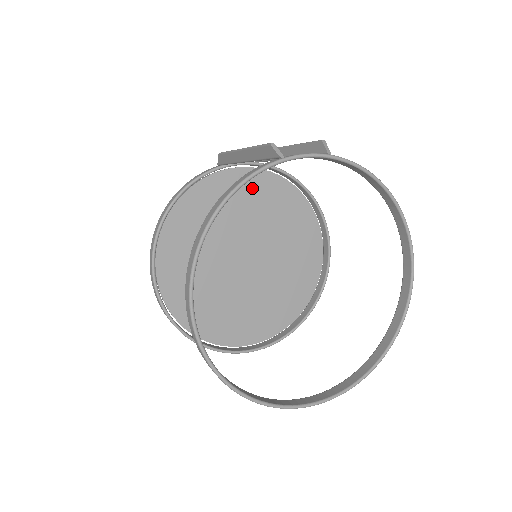
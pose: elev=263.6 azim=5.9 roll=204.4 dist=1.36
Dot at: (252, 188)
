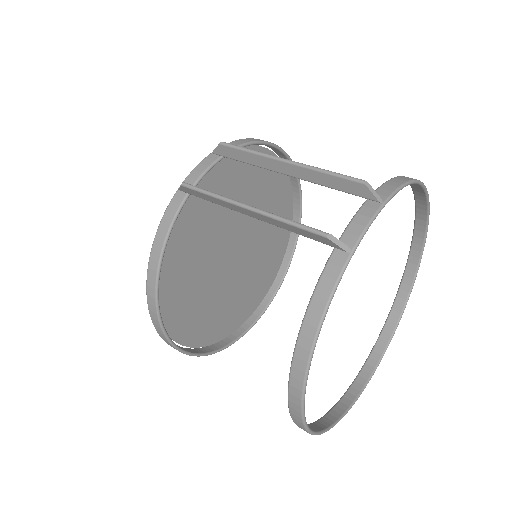
Dot at: (219, 183)
